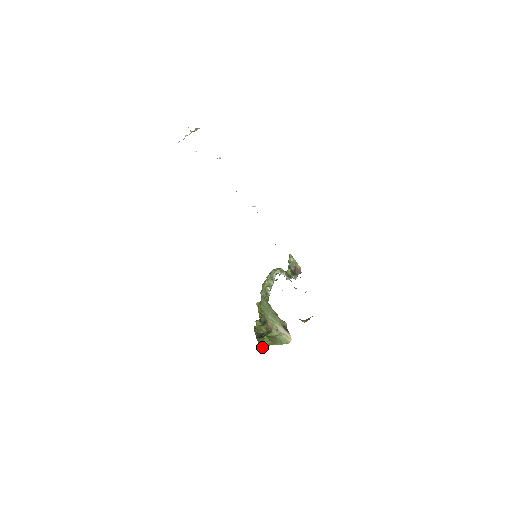
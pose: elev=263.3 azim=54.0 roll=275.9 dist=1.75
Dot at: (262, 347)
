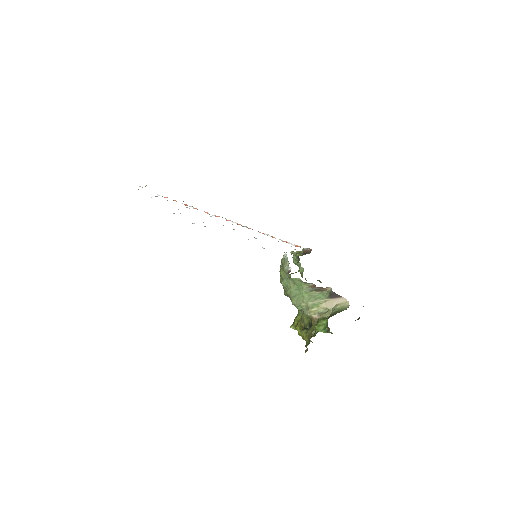
Dot at: (322, 329)
